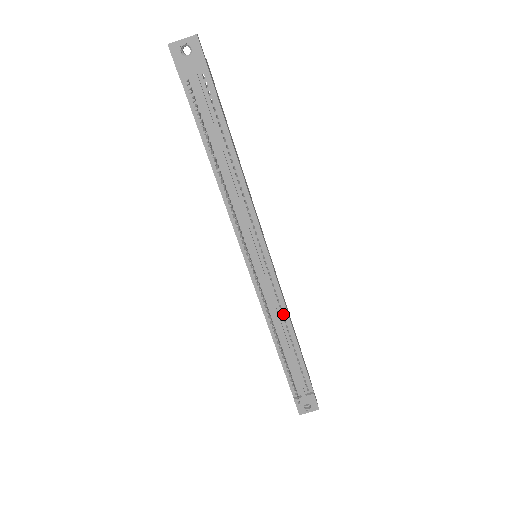
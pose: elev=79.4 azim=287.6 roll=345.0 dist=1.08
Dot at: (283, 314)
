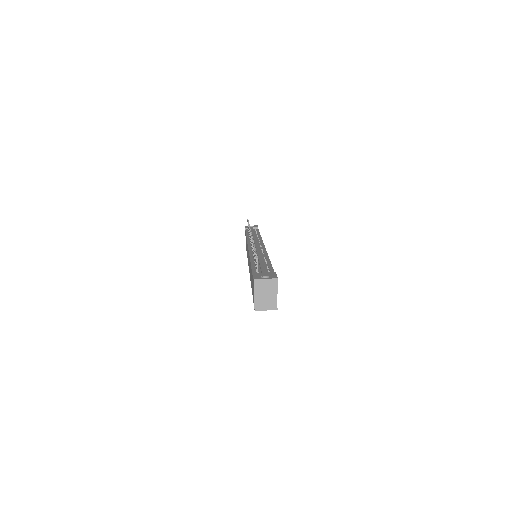
Dot at: (264, 255)
